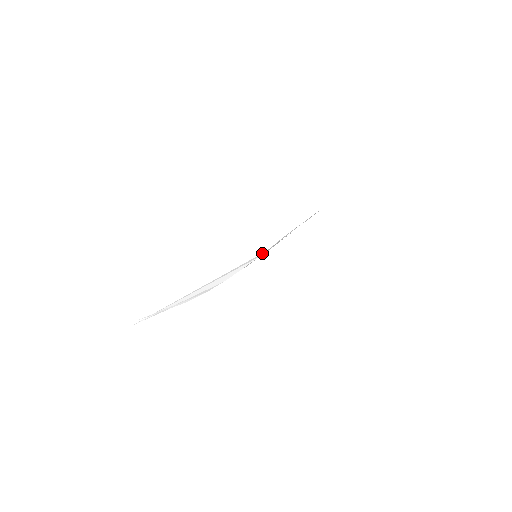
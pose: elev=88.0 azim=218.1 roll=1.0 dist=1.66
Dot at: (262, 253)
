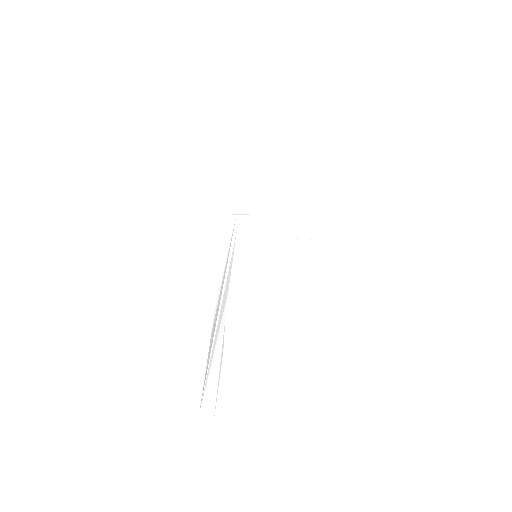
Dot at: (235, 223)
